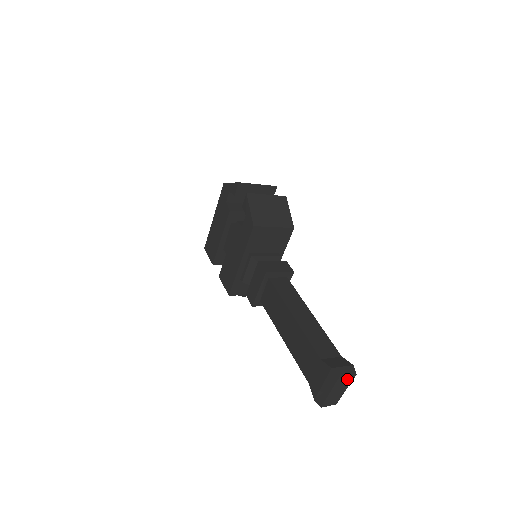
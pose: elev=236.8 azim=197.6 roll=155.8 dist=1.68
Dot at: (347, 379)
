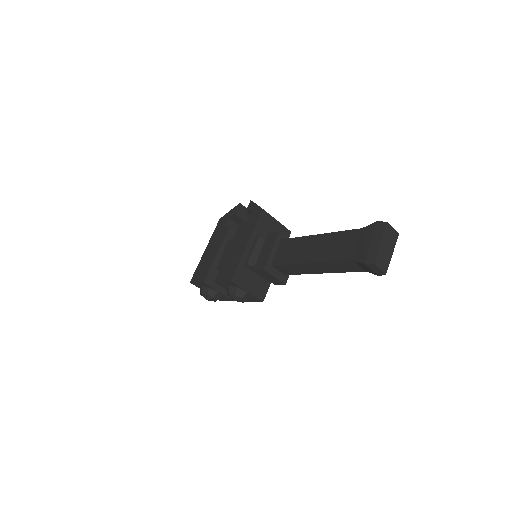
Dot at: (393, 234)
